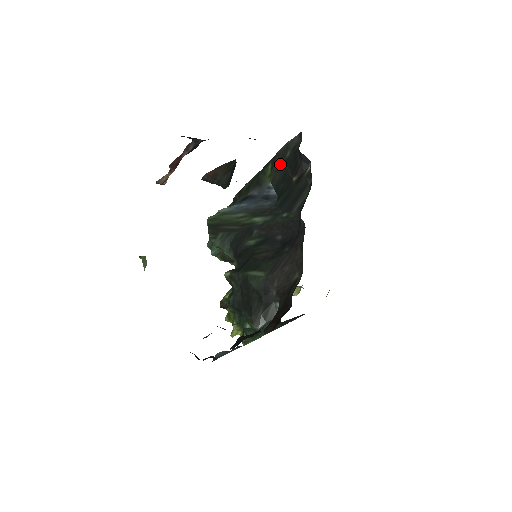
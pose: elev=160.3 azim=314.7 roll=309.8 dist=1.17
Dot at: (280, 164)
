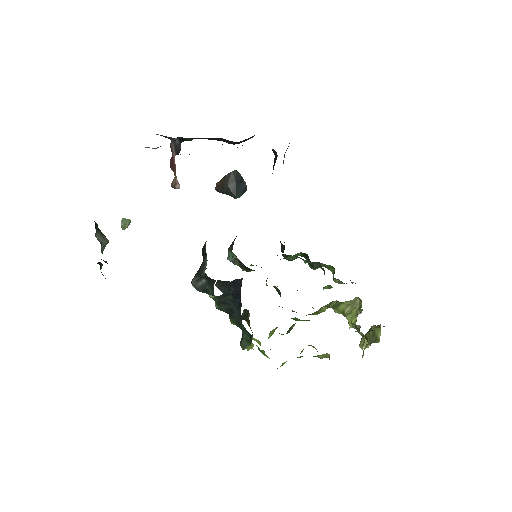
Dot at: occluded
